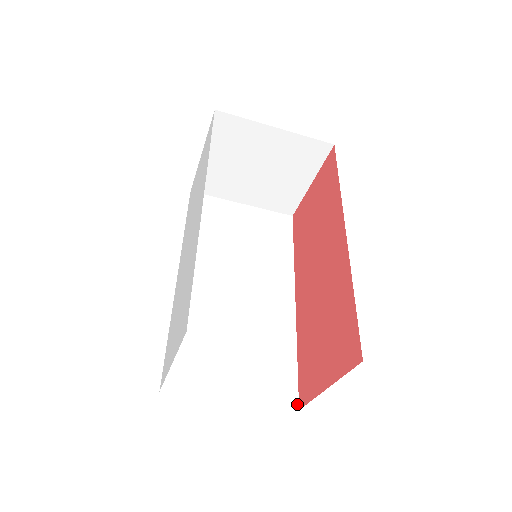
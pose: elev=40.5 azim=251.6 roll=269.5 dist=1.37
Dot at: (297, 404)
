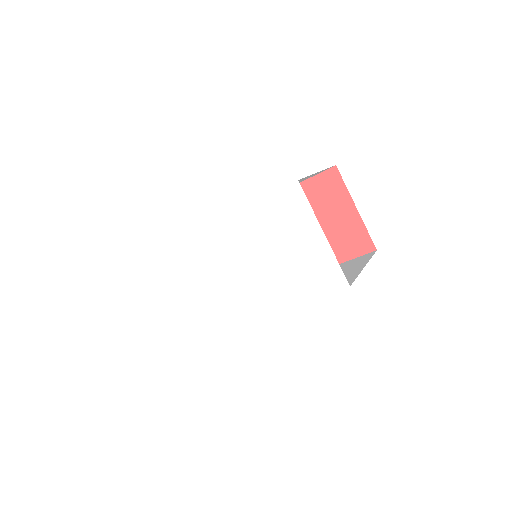
Dot at: occluded
